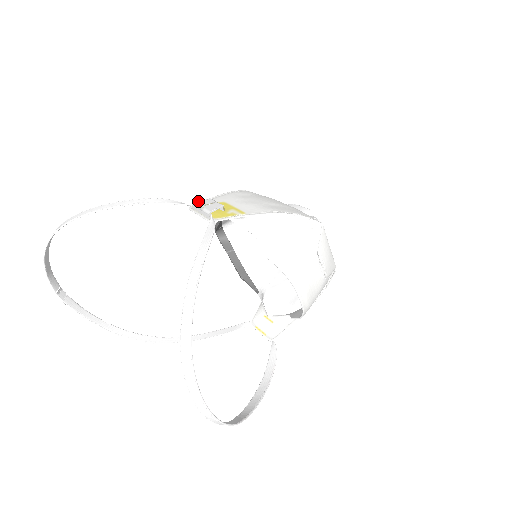
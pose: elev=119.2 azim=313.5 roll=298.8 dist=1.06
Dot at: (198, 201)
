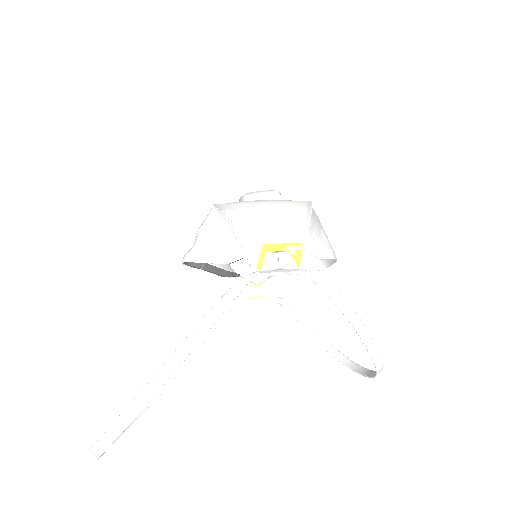
Dot at: (264, 264)
